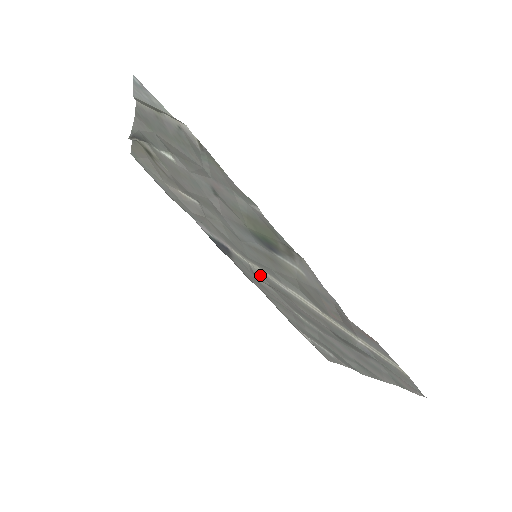
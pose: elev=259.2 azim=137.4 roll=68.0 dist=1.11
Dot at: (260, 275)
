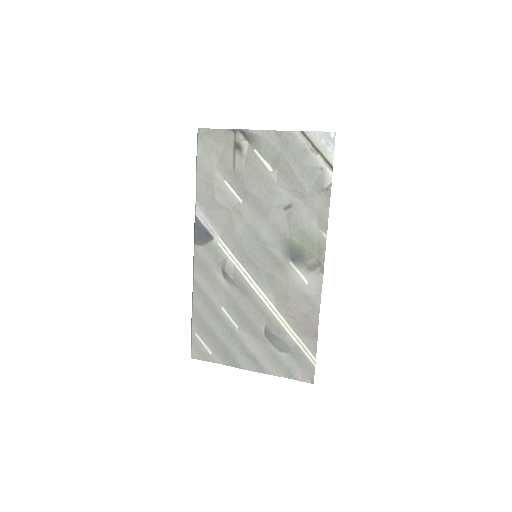
Dot at: (232, 269)
